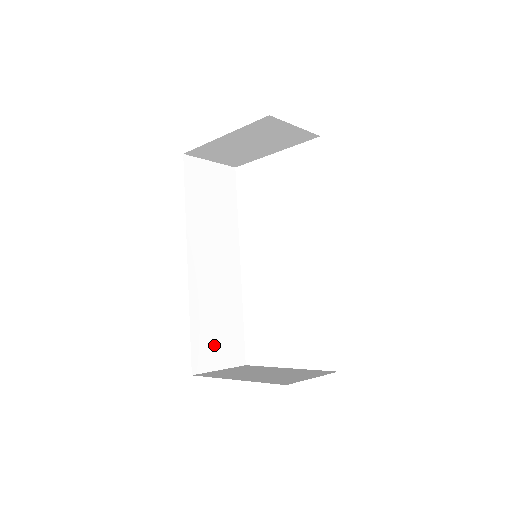
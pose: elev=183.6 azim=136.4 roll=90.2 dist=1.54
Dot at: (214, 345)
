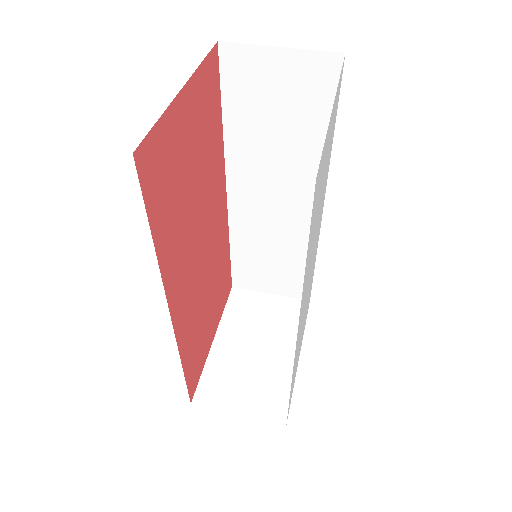
Dot at: (264, 274)
